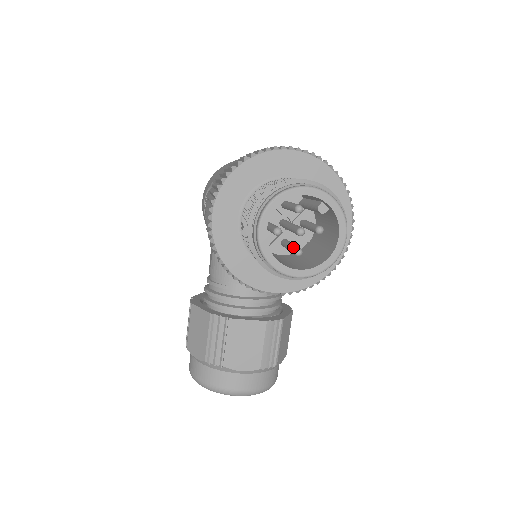
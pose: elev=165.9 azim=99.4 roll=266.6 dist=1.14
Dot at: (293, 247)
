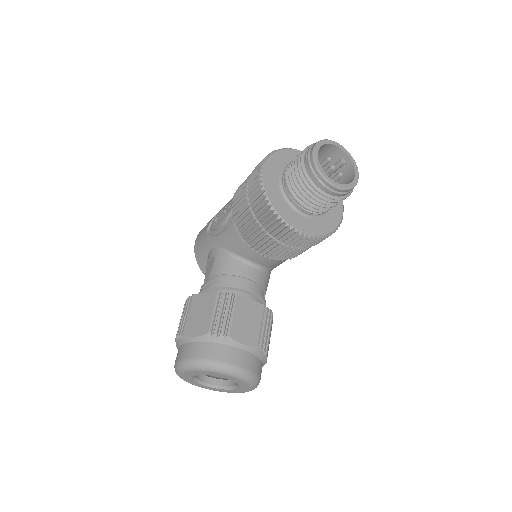
Dot at: occluded
